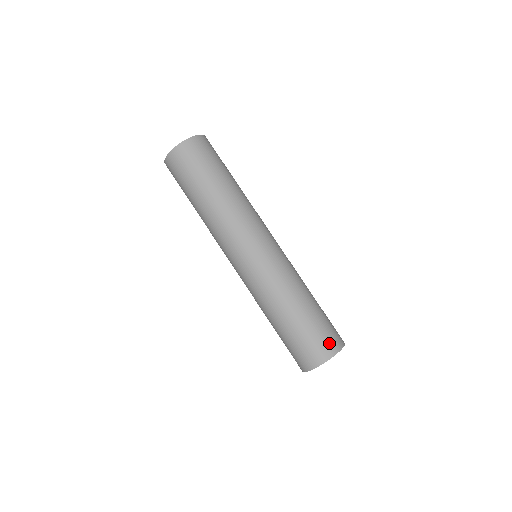
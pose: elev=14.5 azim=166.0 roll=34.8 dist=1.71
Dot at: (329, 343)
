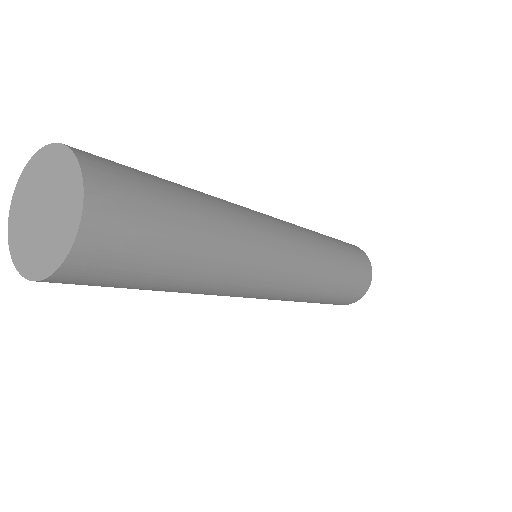
Dot at: (366, 278)
